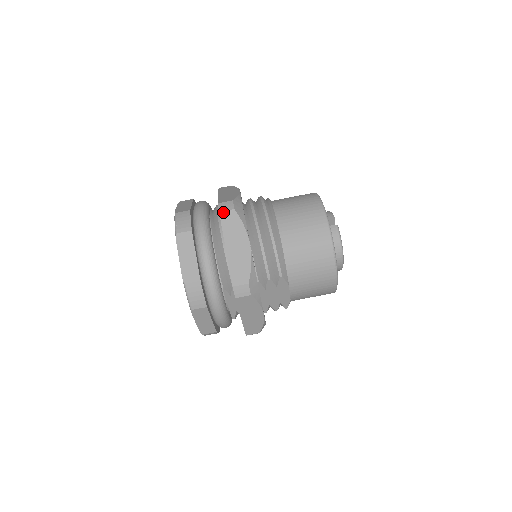
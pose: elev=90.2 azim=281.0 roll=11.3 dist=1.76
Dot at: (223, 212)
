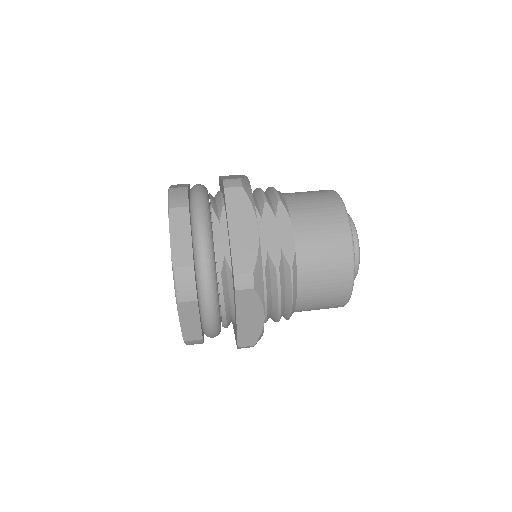
Dot at: occluded
